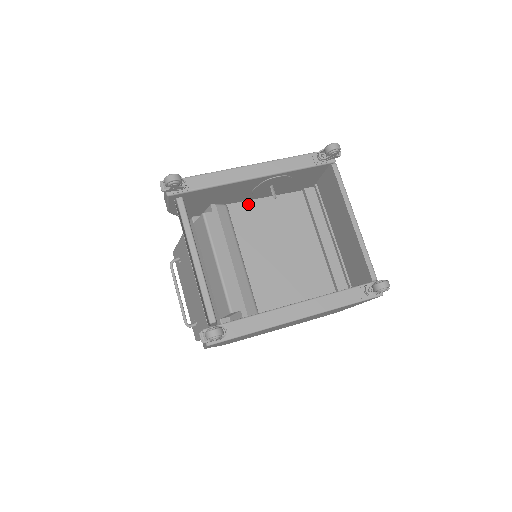
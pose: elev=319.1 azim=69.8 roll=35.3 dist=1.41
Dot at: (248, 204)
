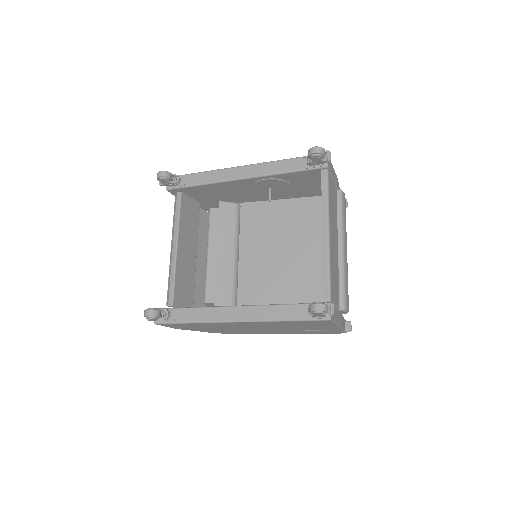
Dot at: (261, 204)
